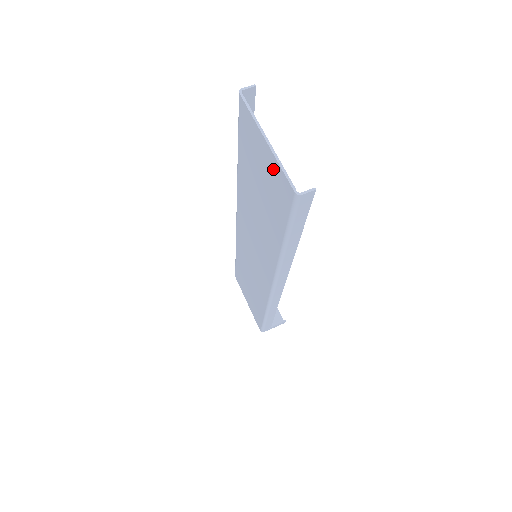
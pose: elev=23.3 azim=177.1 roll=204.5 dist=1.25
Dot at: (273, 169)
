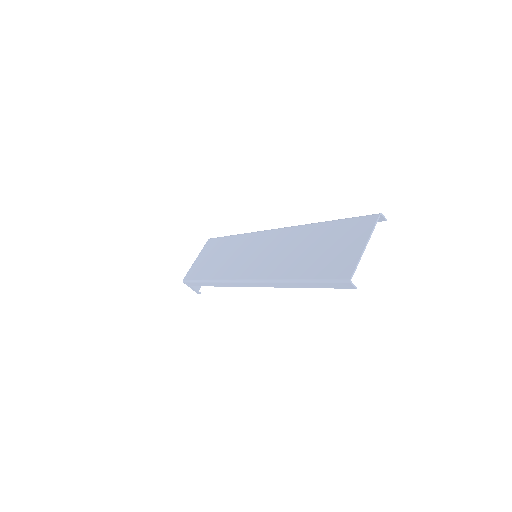
Dot at: (351, 257)
